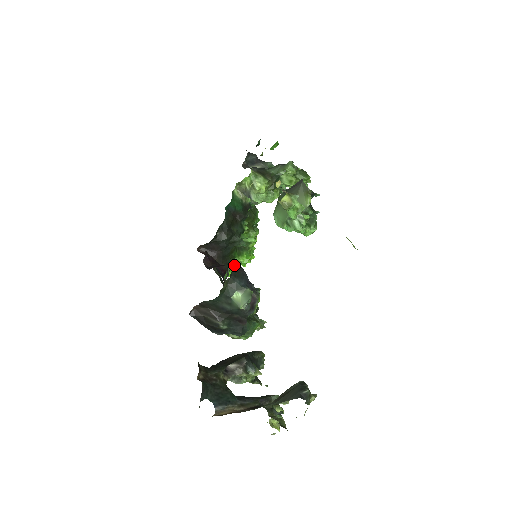
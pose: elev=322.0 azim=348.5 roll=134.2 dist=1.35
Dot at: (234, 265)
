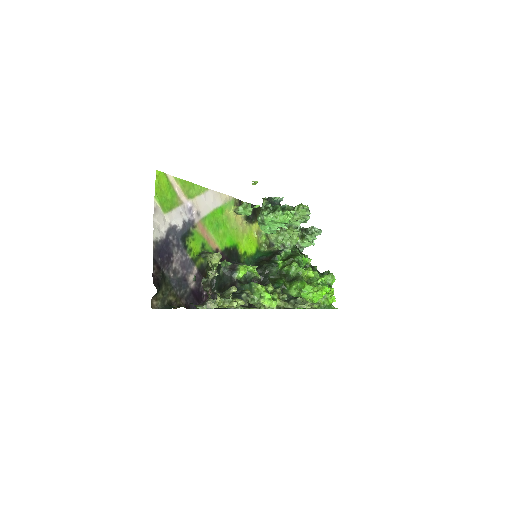
Dot at: occluded
